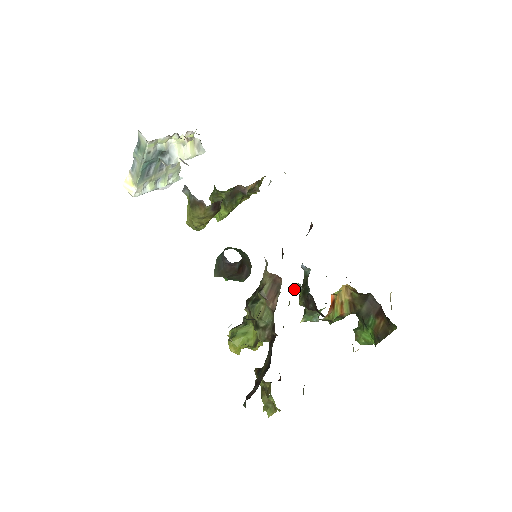
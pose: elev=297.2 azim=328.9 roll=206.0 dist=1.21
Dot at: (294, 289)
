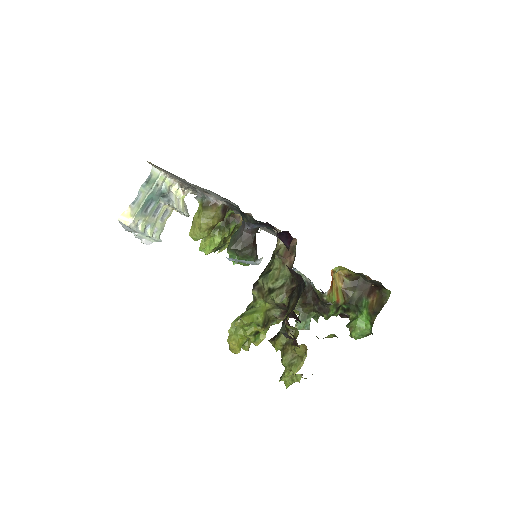
Dot at: occluded
